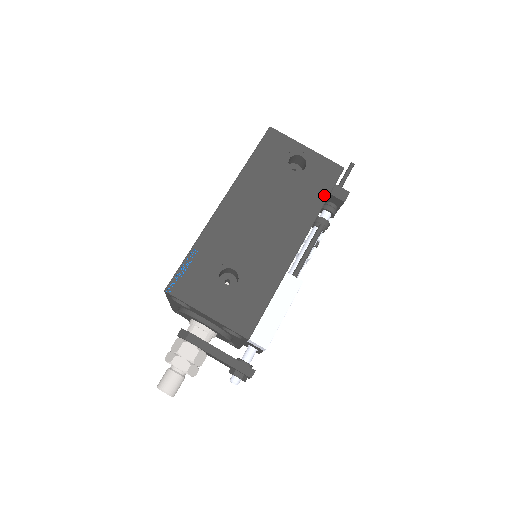
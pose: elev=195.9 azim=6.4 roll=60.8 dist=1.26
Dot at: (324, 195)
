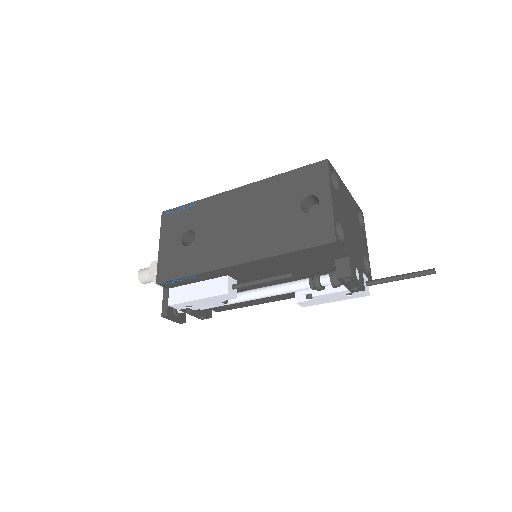
Dot at: (295, 246)
